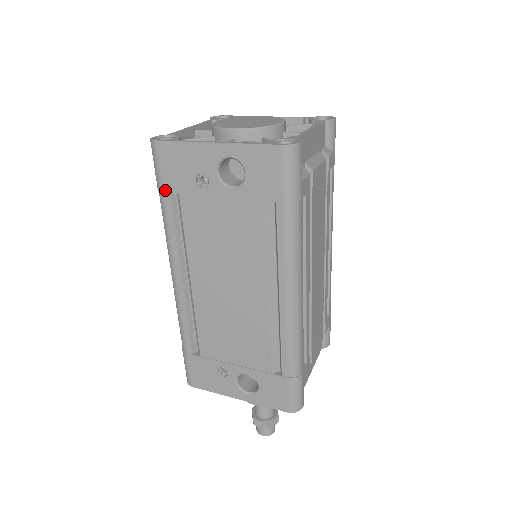
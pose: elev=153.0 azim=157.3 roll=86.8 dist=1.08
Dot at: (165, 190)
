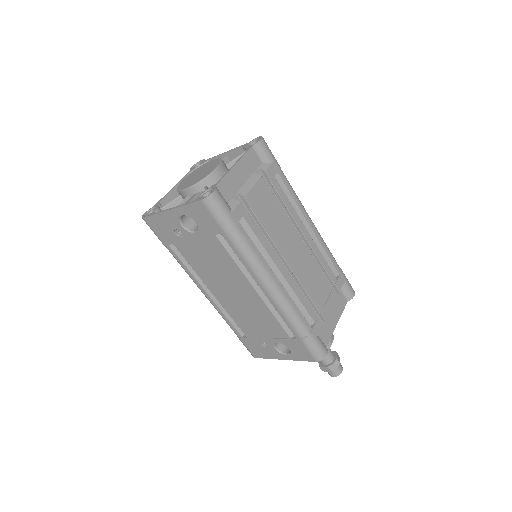
Dot at: (165, 244)
